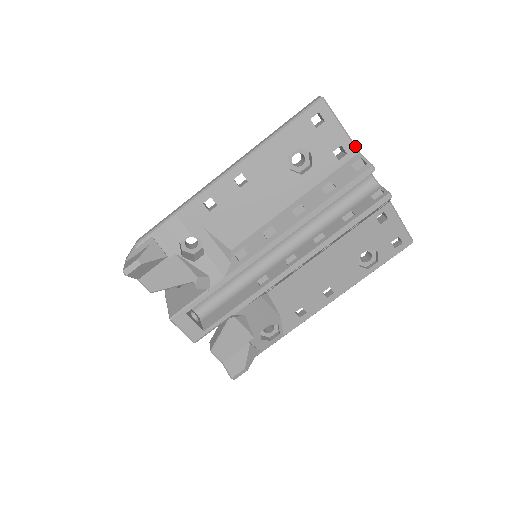
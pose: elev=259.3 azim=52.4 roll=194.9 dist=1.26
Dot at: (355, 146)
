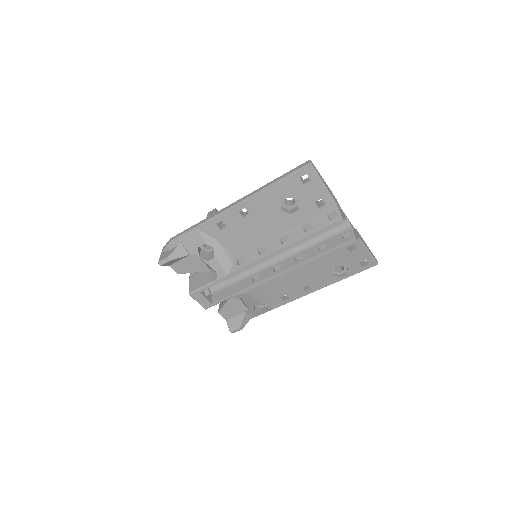
Dot at: (333, 200)
